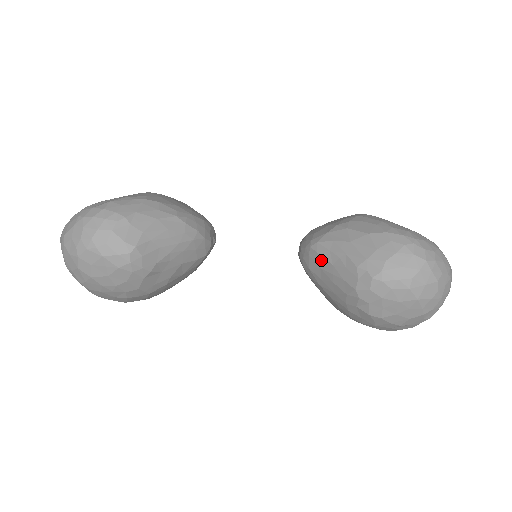
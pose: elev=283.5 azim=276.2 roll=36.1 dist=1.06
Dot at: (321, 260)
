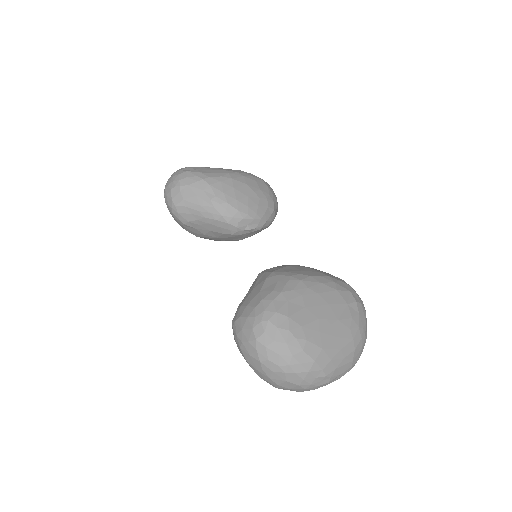
Dot at: occluded
